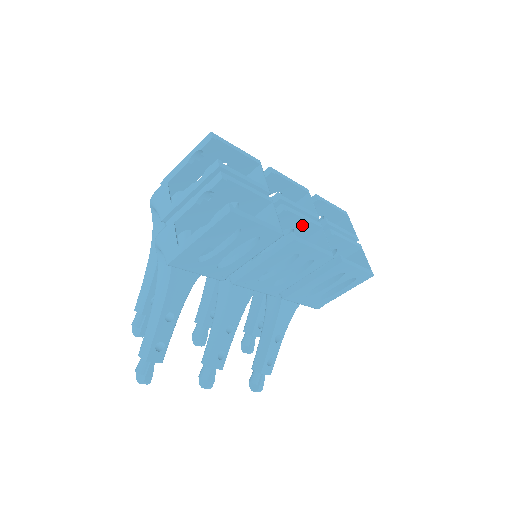
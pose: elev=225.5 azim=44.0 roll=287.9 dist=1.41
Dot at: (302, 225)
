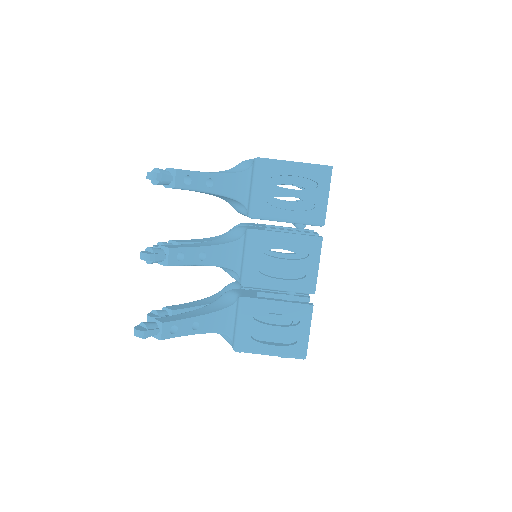
Dot at: occluded
